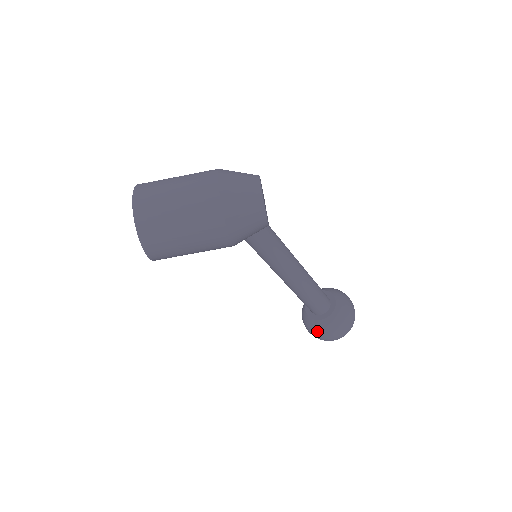
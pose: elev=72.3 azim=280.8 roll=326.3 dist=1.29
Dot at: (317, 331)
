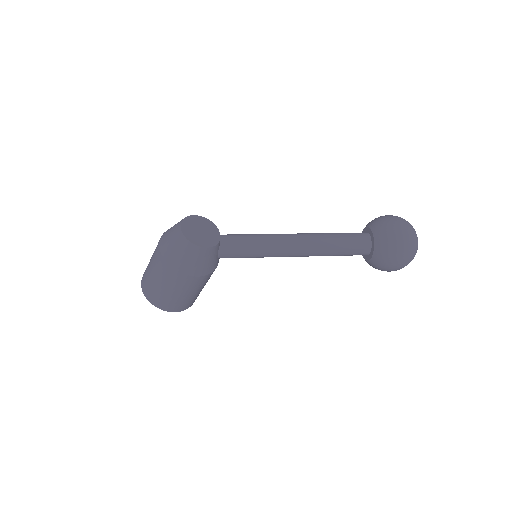
Dot at: (379, 268)
